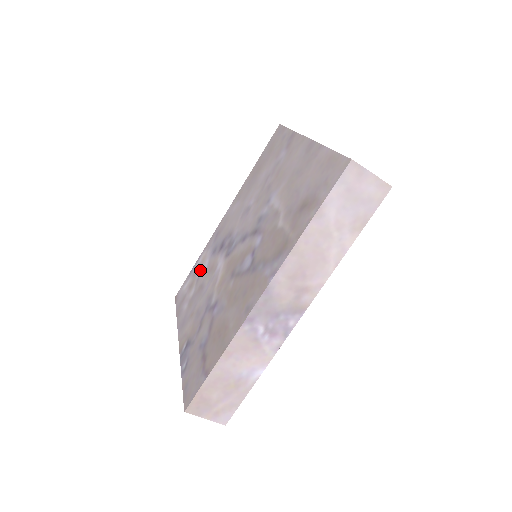
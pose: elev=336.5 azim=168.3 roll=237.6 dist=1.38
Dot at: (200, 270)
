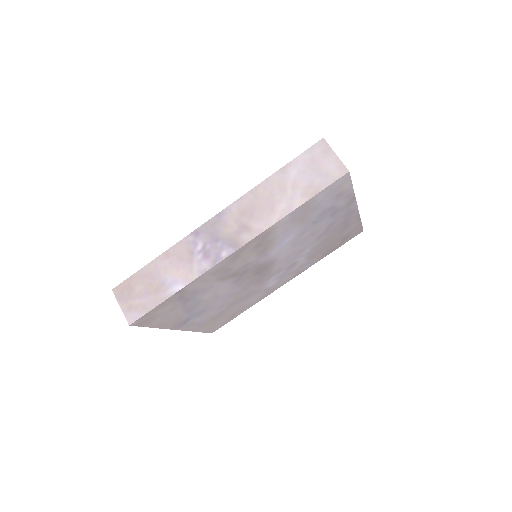
Dot at: occluded
